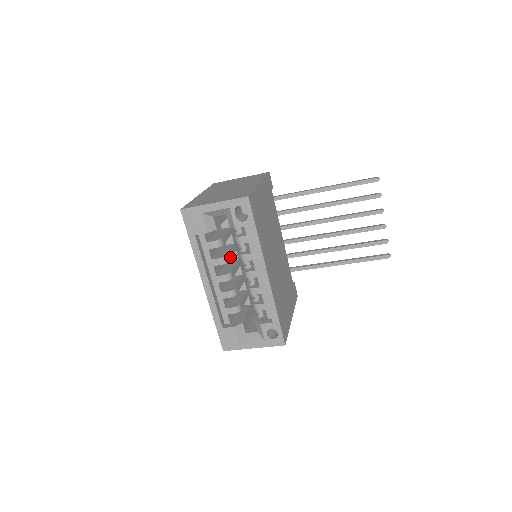
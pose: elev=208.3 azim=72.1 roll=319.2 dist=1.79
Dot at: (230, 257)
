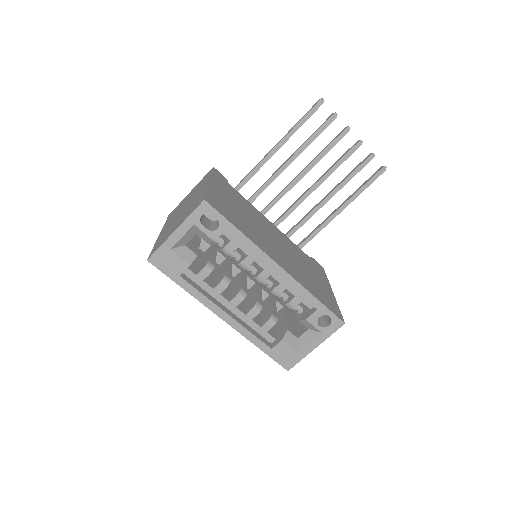
Dot at: (230, 274)
